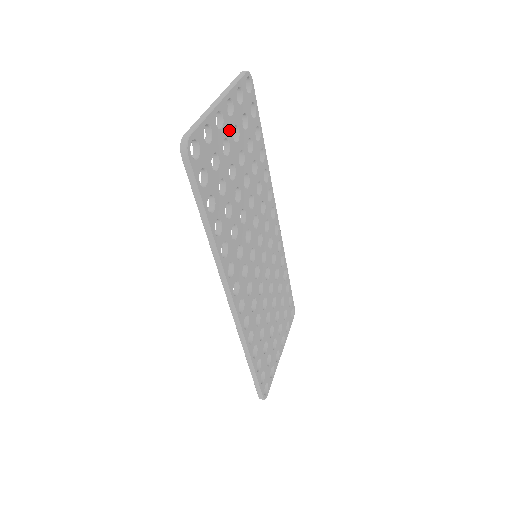
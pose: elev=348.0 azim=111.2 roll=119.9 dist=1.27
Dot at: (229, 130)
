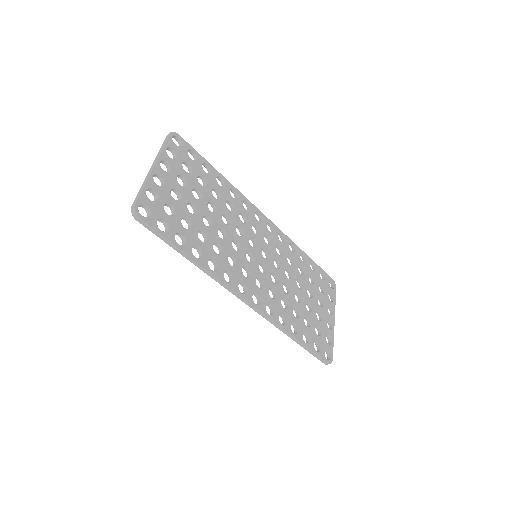
Dot at: (173, 182)
